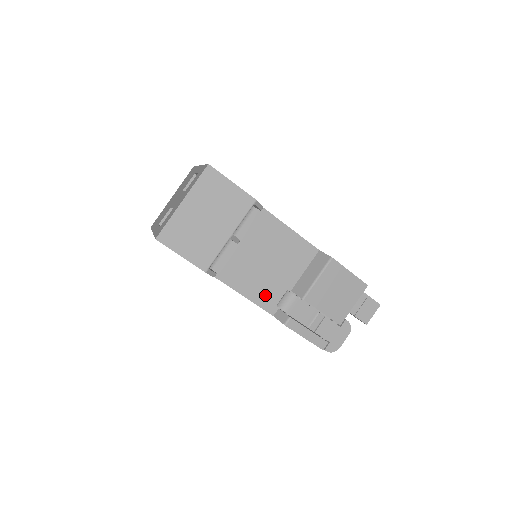
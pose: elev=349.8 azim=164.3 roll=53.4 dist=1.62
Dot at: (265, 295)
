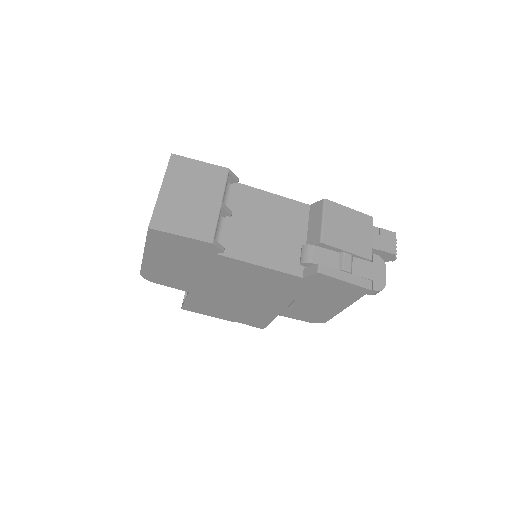
Dot at: (283, 259)
